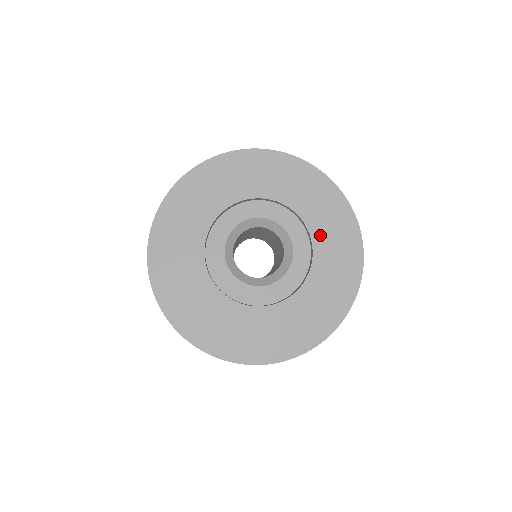
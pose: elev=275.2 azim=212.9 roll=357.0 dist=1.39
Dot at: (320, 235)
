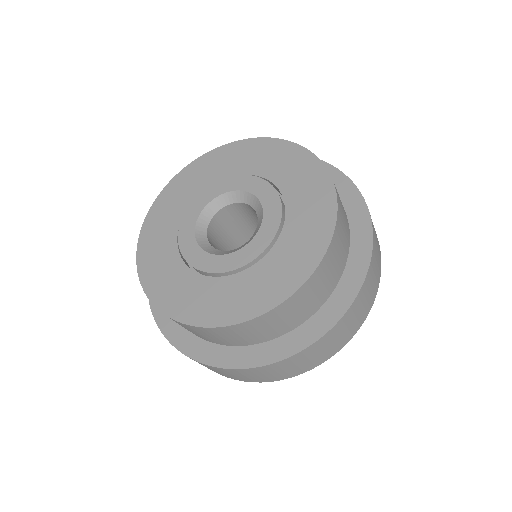
Dot at: (296, 217)
